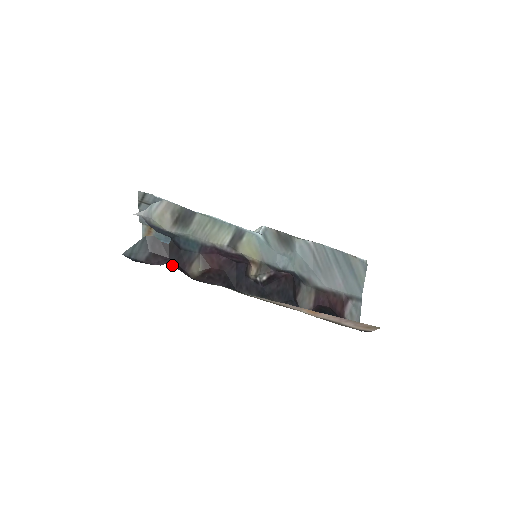
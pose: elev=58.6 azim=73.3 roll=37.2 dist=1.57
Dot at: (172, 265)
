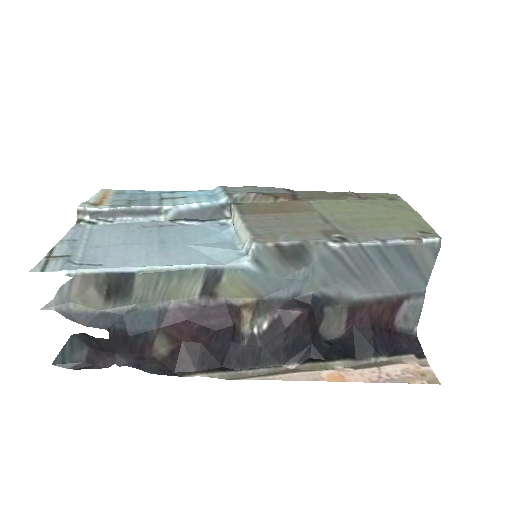
Dot at: (124, 362)
